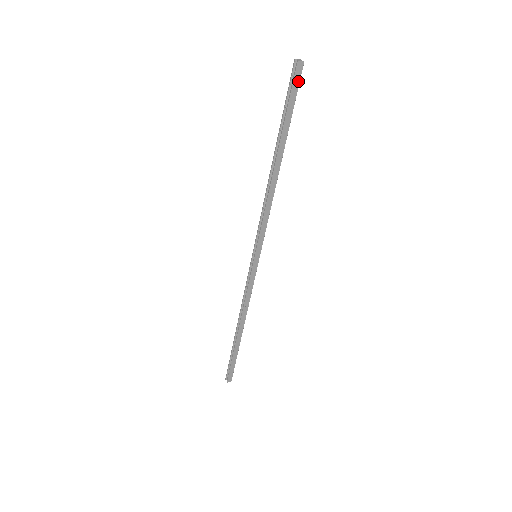
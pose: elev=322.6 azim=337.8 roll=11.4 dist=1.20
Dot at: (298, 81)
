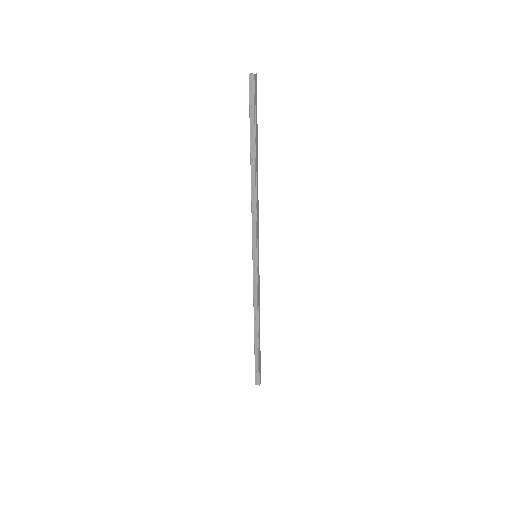
Dot at: (256, 91)
